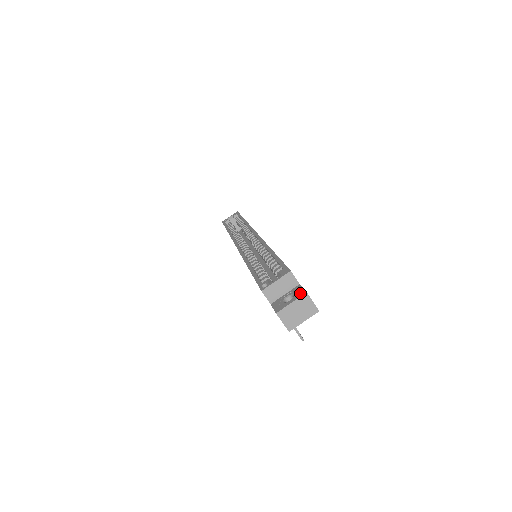
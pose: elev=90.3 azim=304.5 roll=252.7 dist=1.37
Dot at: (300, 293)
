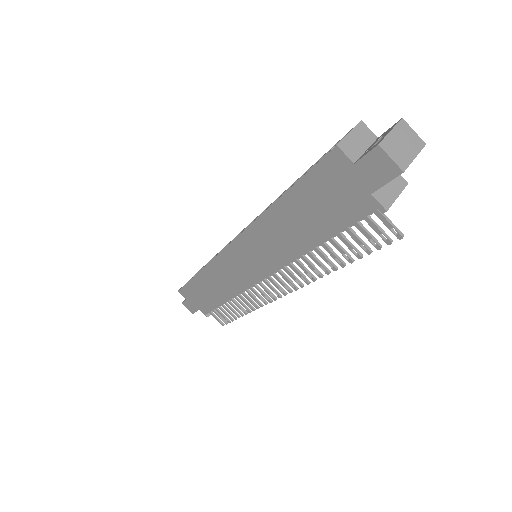
Dot at: (392, 126)
